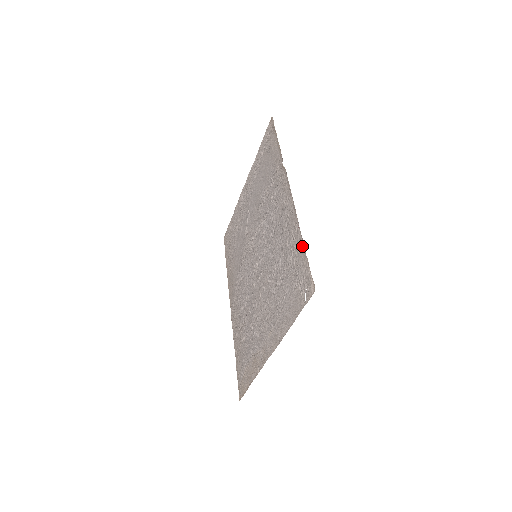
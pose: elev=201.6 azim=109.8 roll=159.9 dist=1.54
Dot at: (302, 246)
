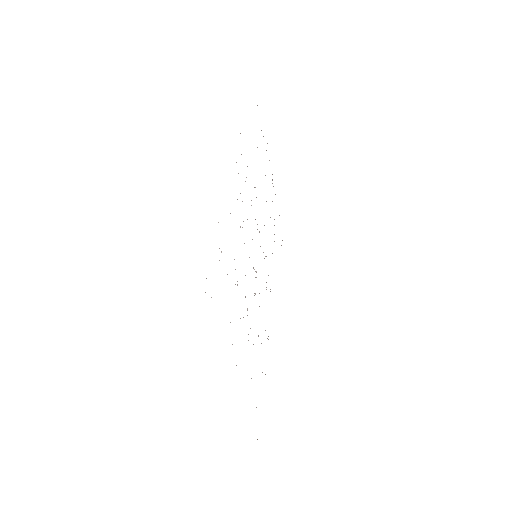
Dot at: occluded
